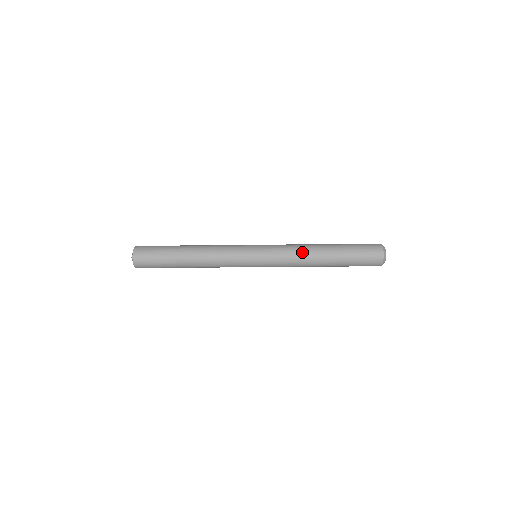
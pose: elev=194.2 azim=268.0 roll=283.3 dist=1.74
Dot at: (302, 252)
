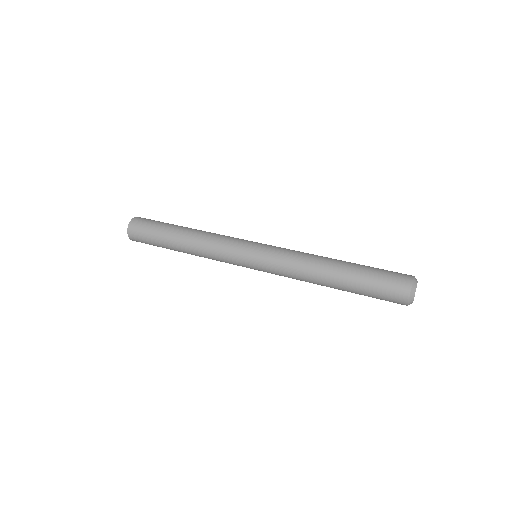
Dot at: (305, 266)
